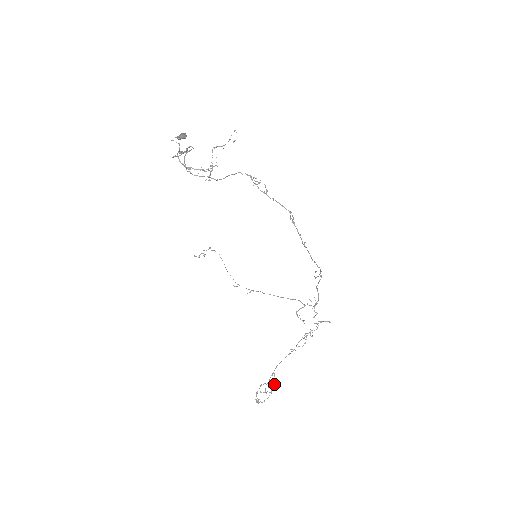
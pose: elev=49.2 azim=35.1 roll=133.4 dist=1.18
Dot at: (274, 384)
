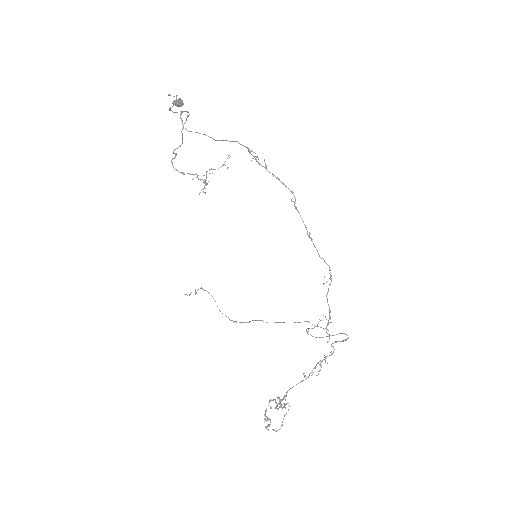
Dot at: (287, 403)
